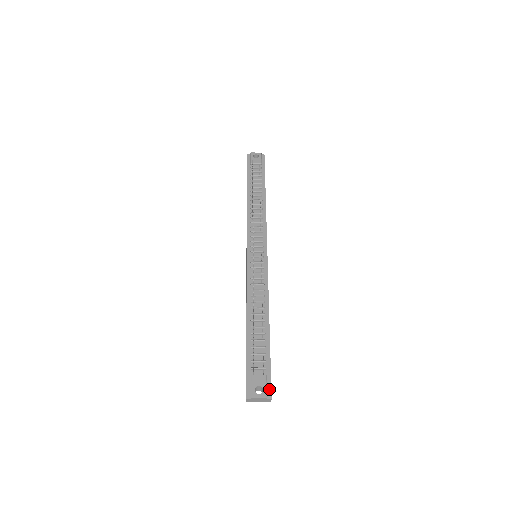
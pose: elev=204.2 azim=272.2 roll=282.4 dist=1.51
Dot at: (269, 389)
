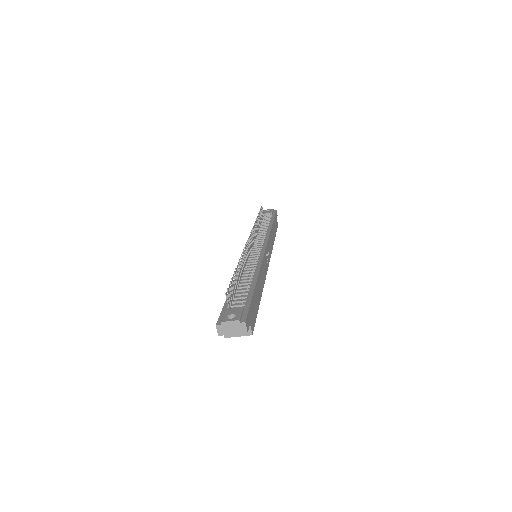
Dot at: (244, 317)
